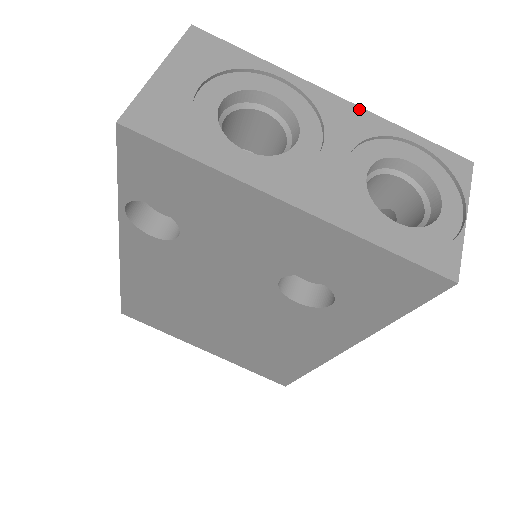
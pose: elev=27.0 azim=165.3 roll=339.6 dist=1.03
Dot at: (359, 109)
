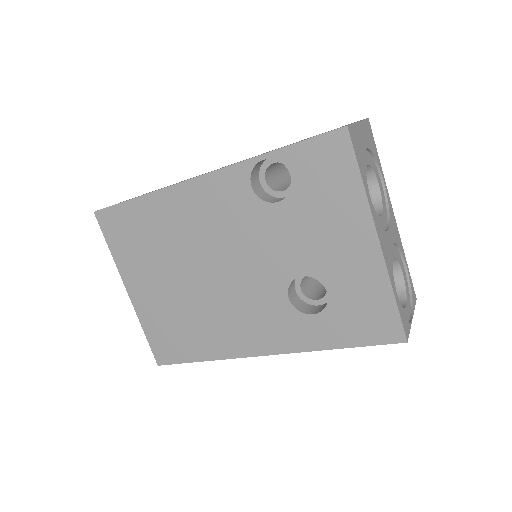
Dot at: occluded
